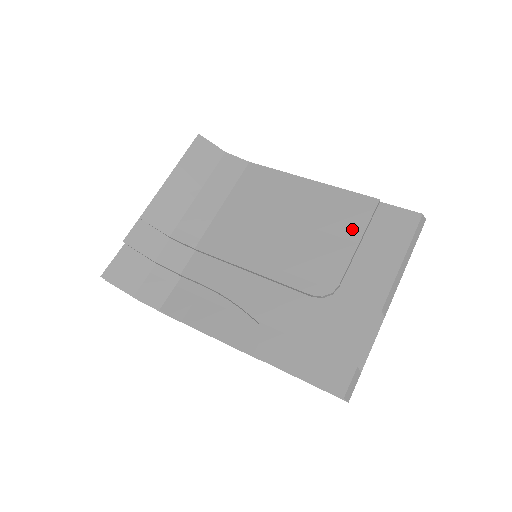
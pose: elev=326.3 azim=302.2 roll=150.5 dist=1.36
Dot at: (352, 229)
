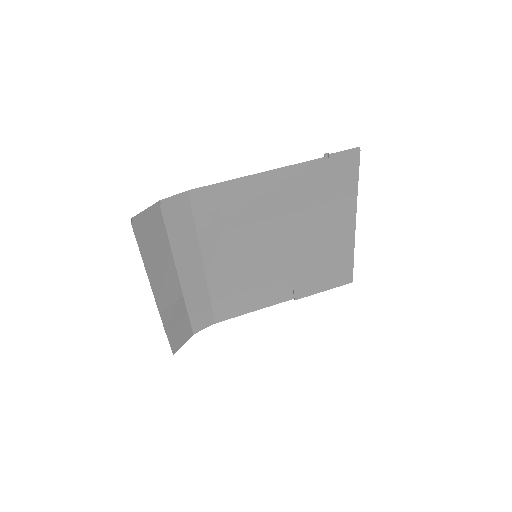
Dot at: (316, 197)
